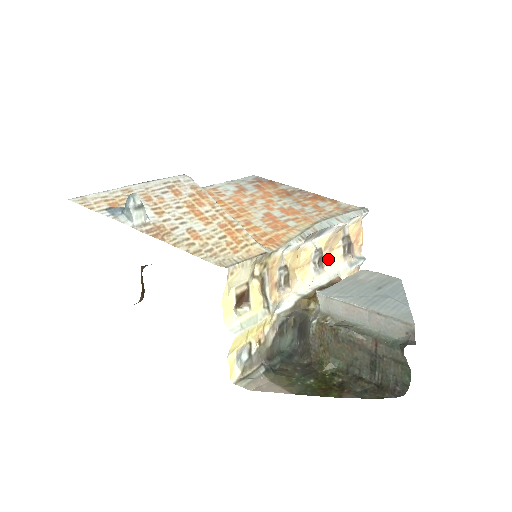
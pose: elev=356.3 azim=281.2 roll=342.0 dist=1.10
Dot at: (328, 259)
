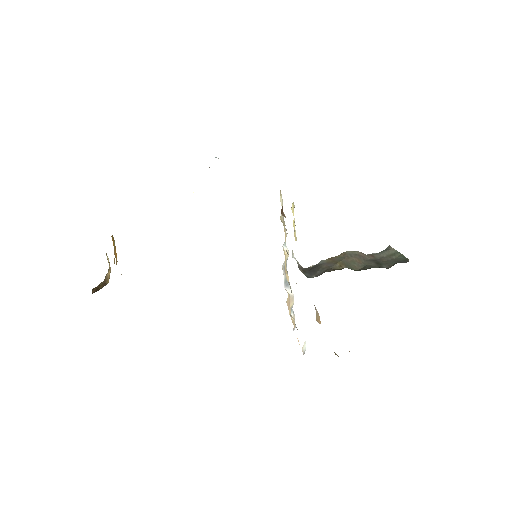
Dot at: occluded
